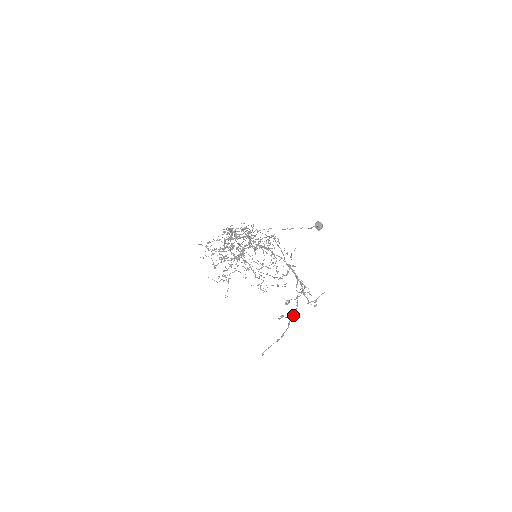
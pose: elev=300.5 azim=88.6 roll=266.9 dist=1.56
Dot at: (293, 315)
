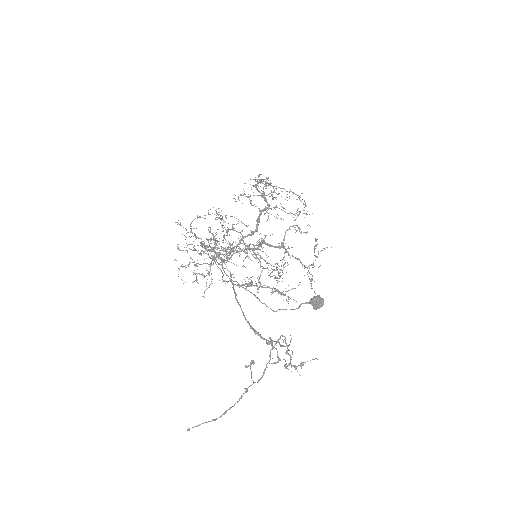
Dot at: (255, 382)
